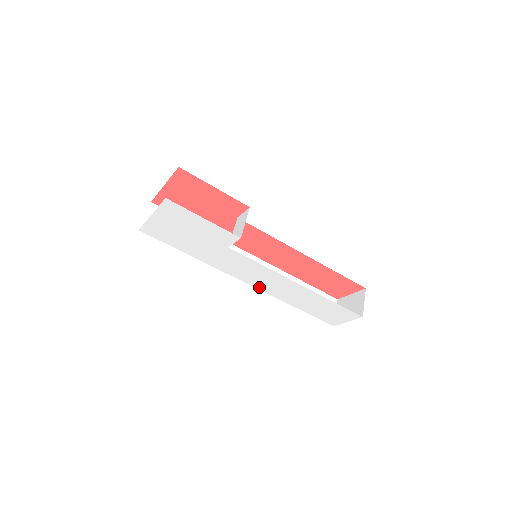
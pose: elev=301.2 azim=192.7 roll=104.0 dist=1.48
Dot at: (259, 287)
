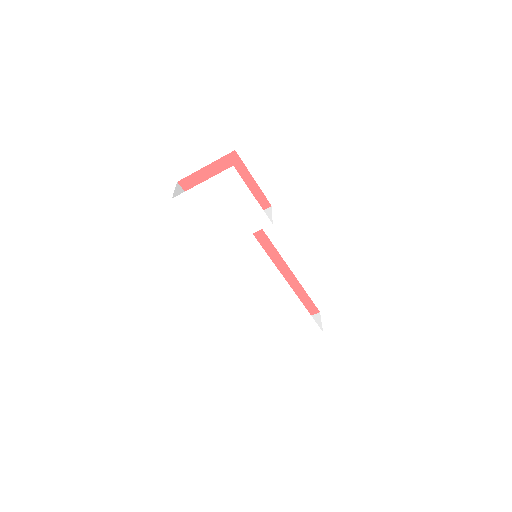
Dot at: (248, 288)
